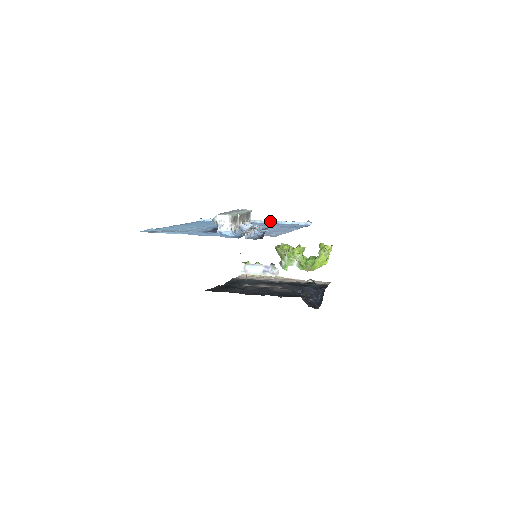
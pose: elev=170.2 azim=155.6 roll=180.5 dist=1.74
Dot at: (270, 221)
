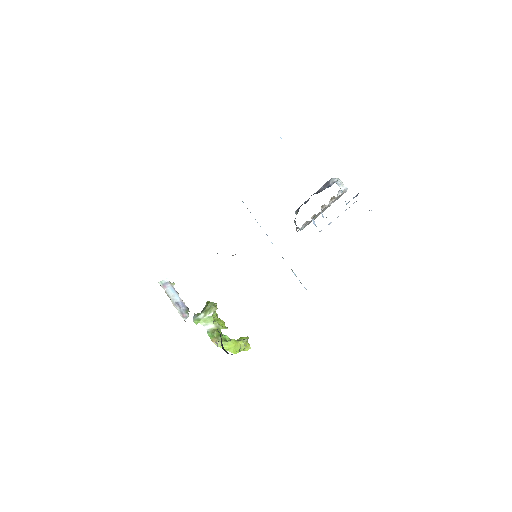
Dot at: (283, 258)
